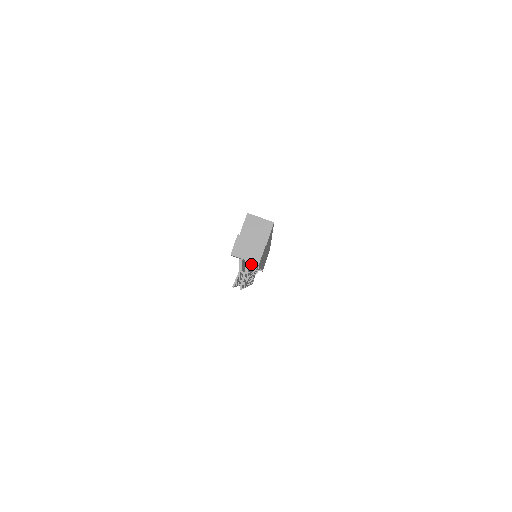
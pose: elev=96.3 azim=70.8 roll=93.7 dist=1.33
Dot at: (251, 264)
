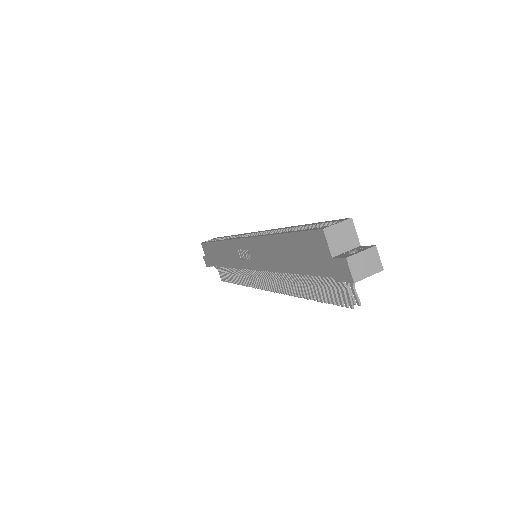
Dot at: occluded
